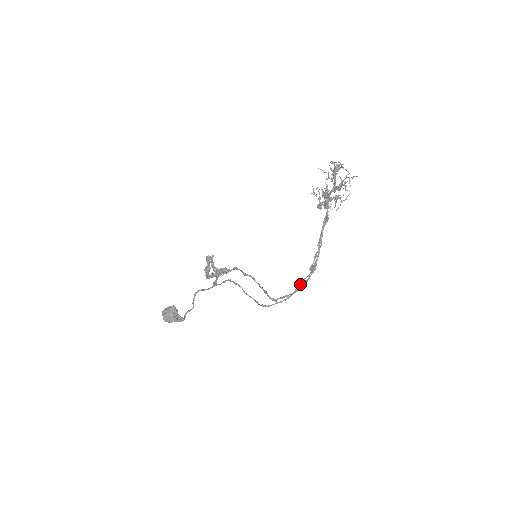
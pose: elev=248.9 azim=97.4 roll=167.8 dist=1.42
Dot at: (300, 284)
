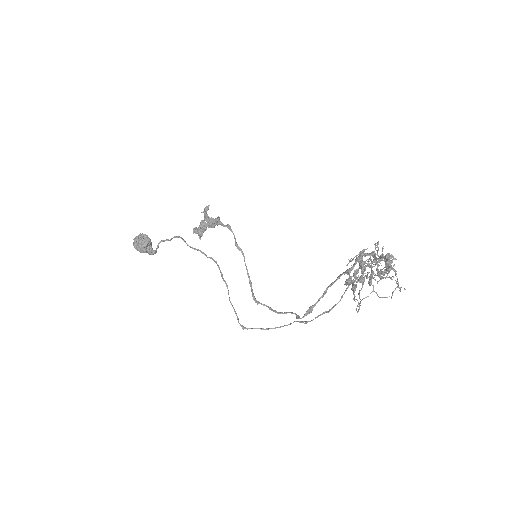
Dot at: occluded
